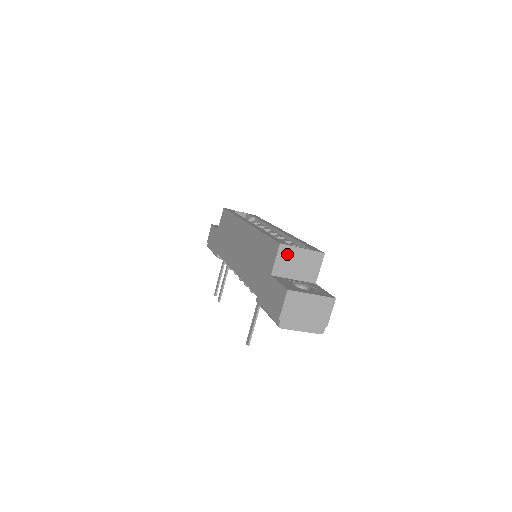
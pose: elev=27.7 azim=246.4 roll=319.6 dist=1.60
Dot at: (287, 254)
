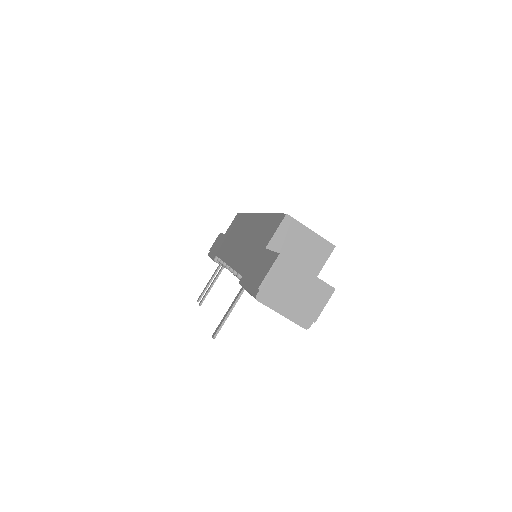
Dot at: (291, 230)
